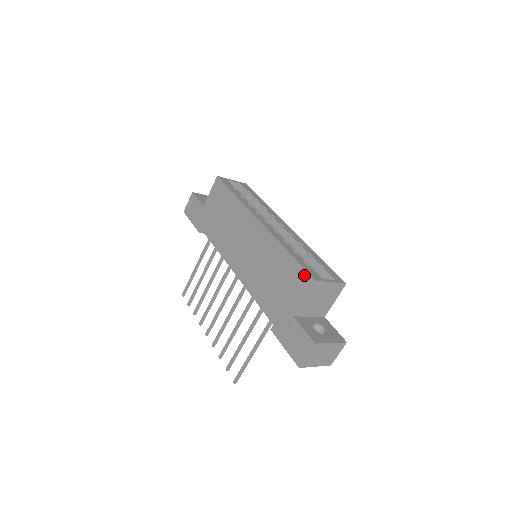
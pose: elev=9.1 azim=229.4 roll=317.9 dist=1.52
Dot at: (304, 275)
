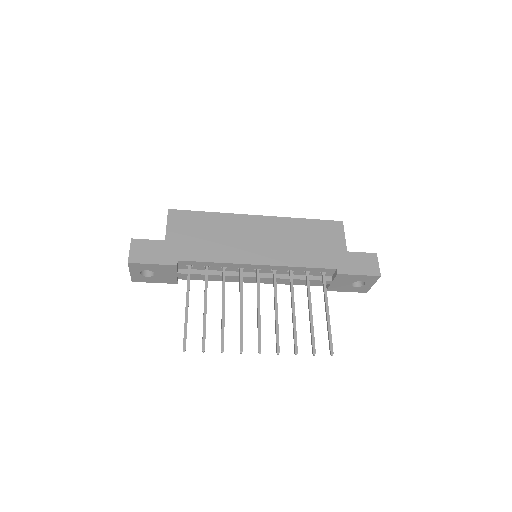
Dot at: (332, 223)
